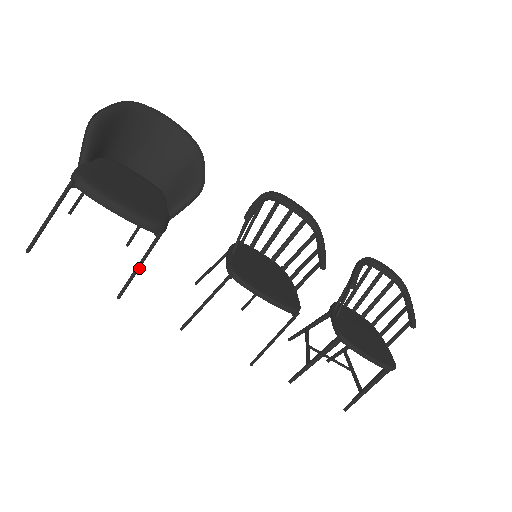
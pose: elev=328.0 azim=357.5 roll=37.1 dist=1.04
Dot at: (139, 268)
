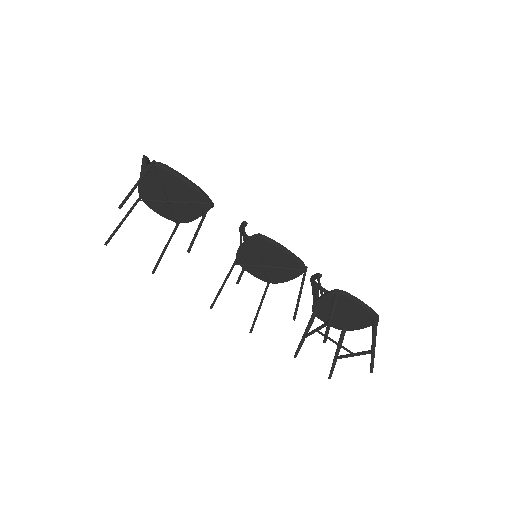
Dot at: (201, 225)
